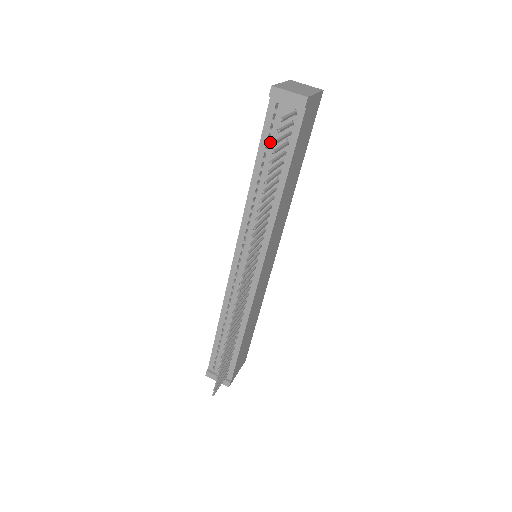
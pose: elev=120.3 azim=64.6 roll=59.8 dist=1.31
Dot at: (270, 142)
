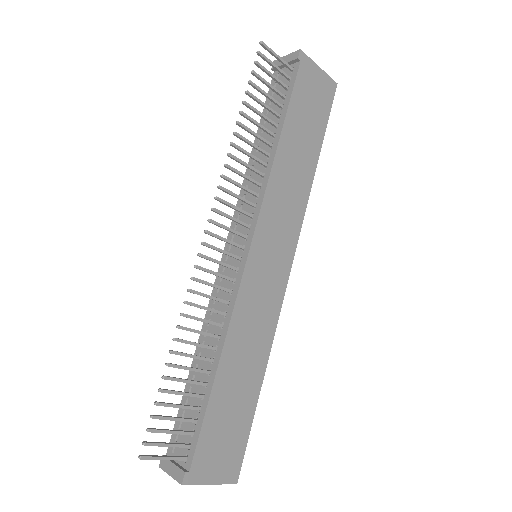
Dot at: (271, 107)
